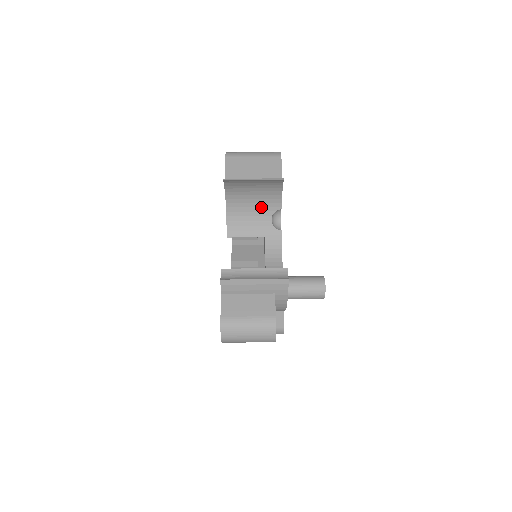
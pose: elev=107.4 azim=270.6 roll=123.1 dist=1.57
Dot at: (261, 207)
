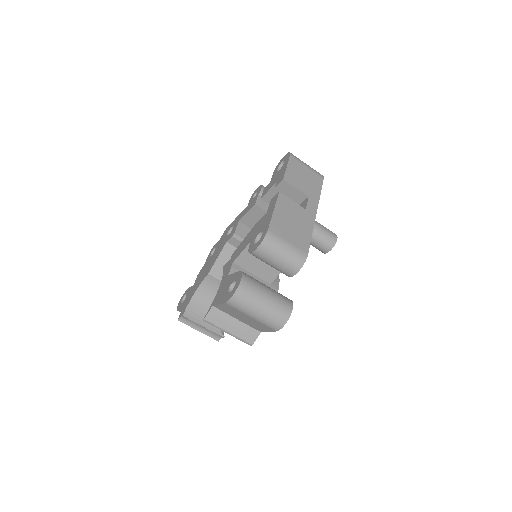
Dot at: occluded
